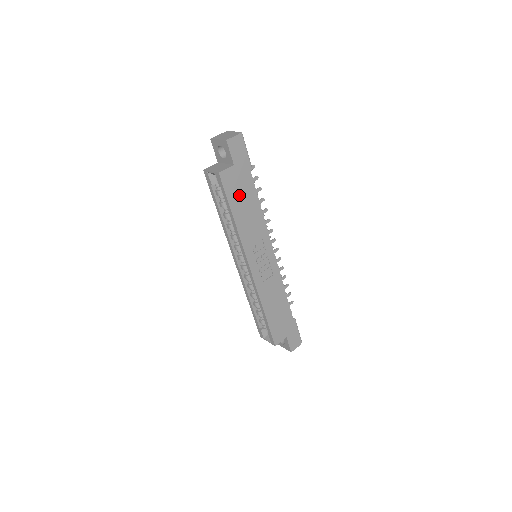
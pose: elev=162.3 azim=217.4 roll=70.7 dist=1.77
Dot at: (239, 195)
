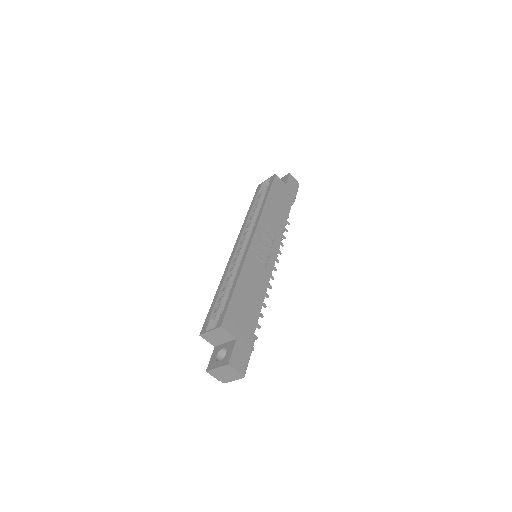
Dot at: (278, 198)
